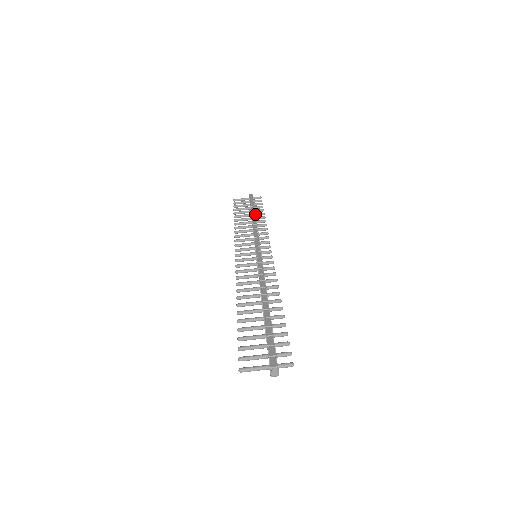
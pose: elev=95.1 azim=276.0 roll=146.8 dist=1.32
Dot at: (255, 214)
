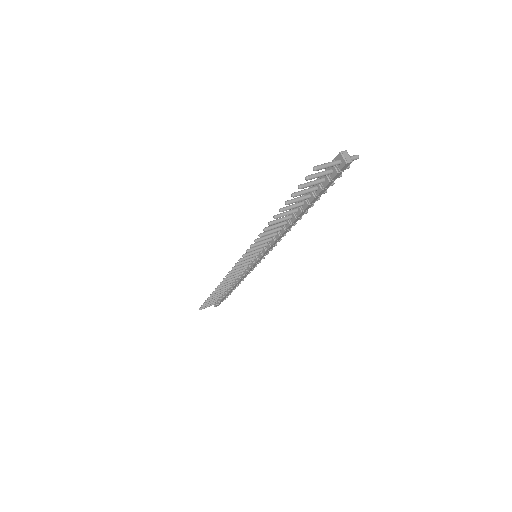
Dot at: occluded
